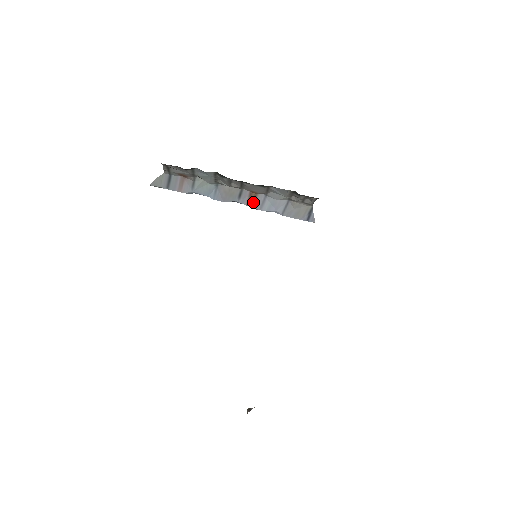
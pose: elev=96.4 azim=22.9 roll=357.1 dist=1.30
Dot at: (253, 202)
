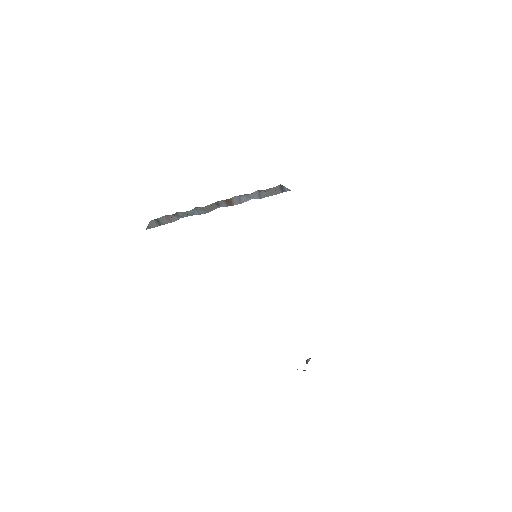
Dot at: (231, 203)
